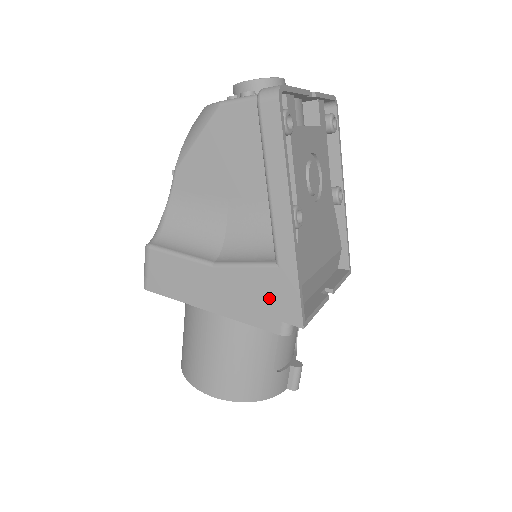
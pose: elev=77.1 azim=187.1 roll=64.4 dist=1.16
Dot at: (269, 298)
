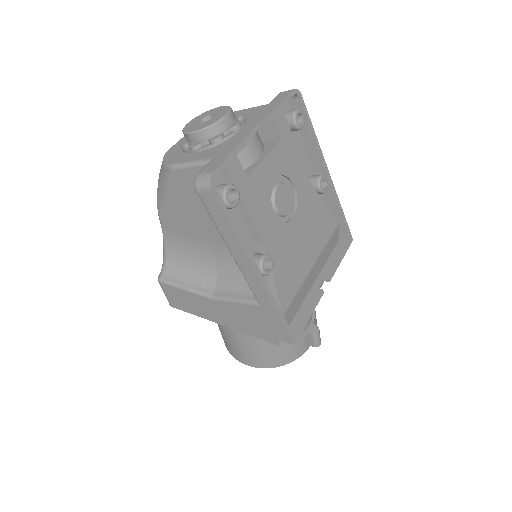
Dot at: (262, 324)
